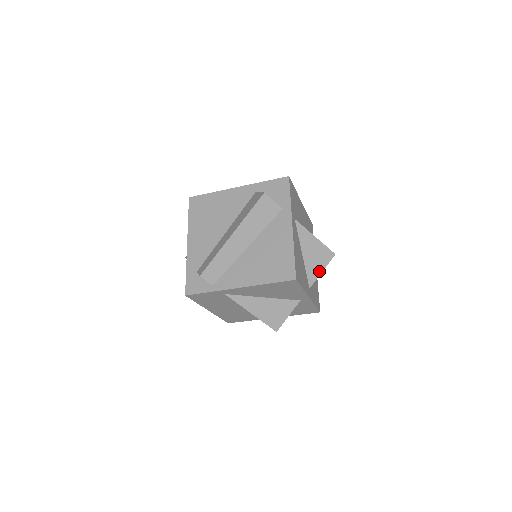
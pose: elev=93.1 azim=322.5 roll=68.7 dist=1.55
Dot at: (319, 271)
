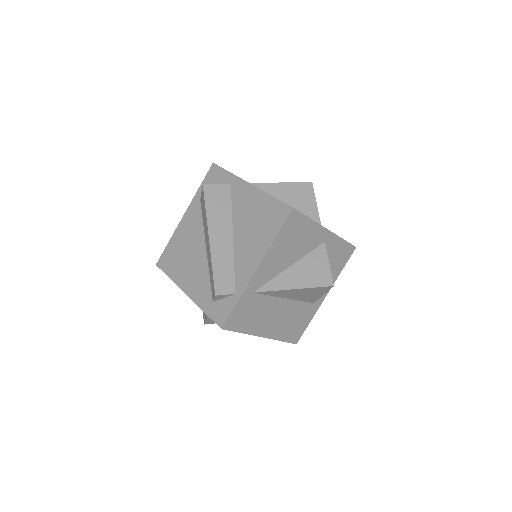
Dot at: (313, 206)
